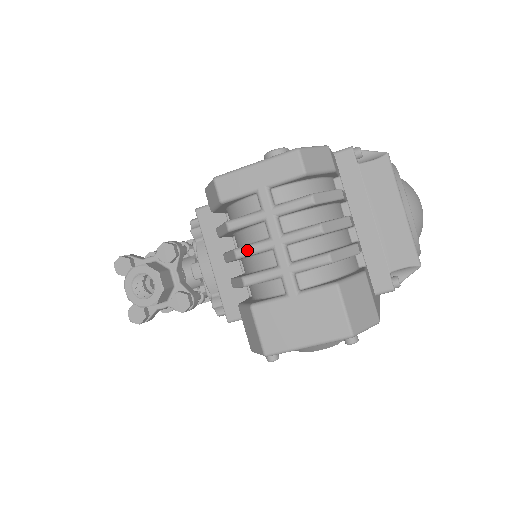
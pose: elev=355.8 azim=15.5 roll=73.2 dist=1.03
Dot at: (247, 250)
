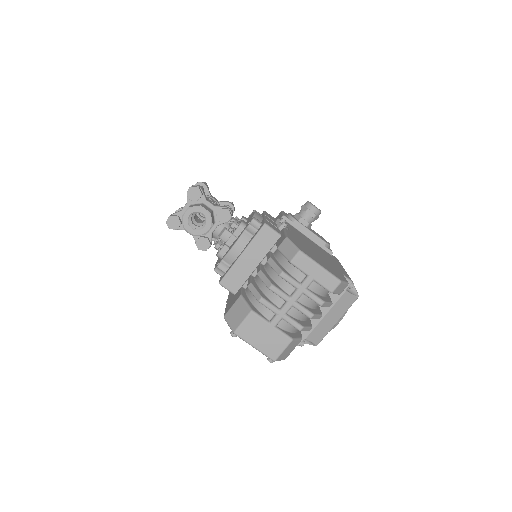
Dot at: (277, 291)
